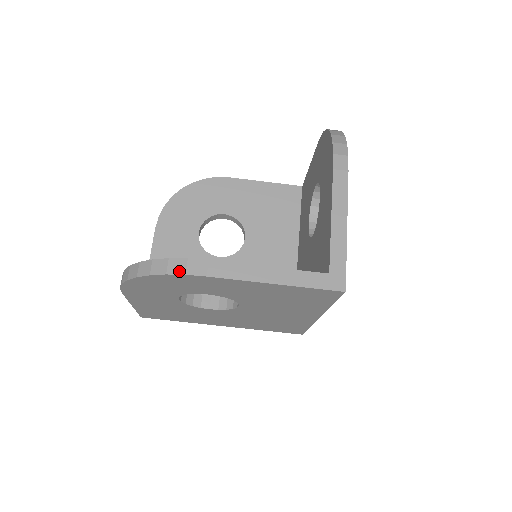
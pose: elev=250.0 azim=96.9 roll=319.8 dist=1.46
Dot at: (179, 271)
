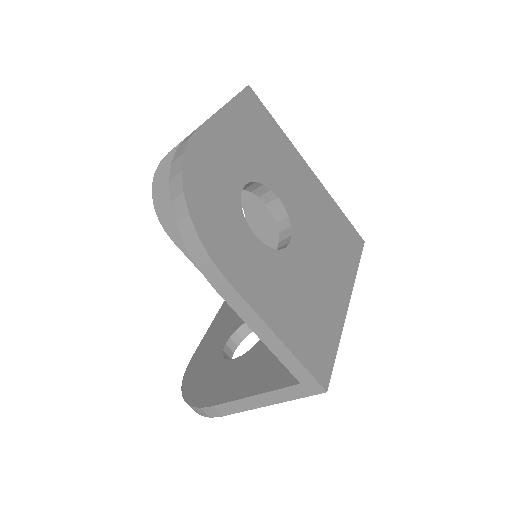
Dot at: (205, 415)
